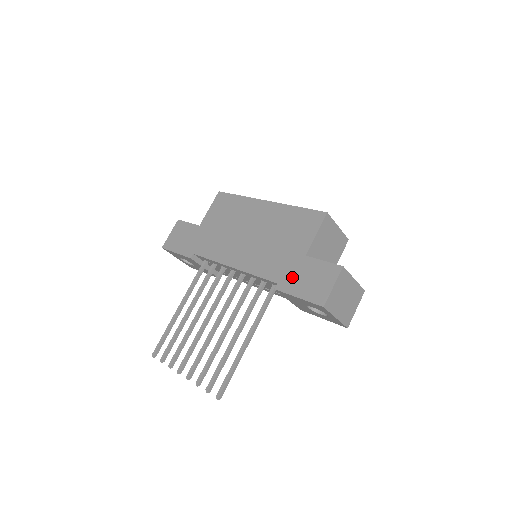
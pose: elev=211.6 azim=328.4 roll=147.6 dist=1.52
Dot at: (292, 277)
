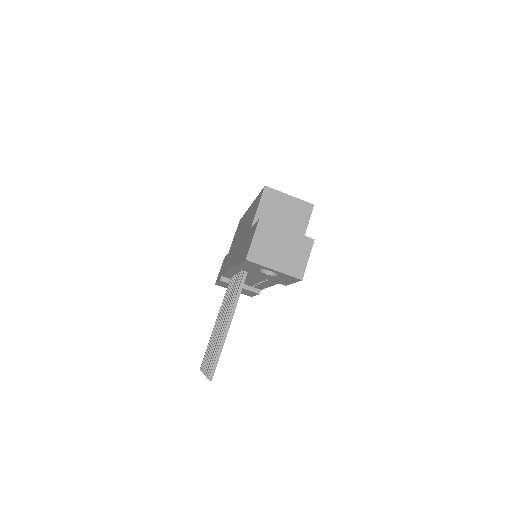
Dot at: (242, 251)
